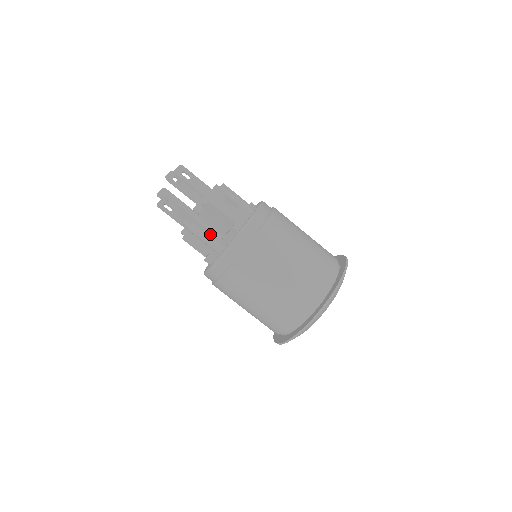
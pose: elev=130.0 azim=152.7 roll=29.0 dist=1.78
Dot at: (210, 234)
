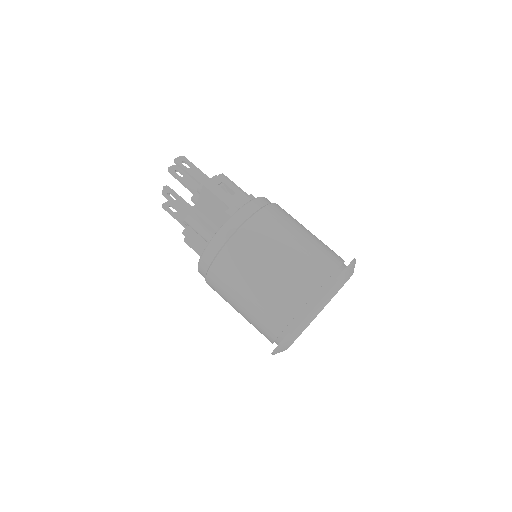
Dot at: (206, 226)
